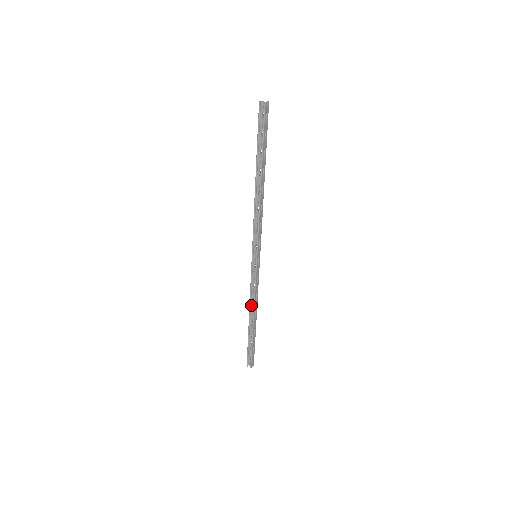
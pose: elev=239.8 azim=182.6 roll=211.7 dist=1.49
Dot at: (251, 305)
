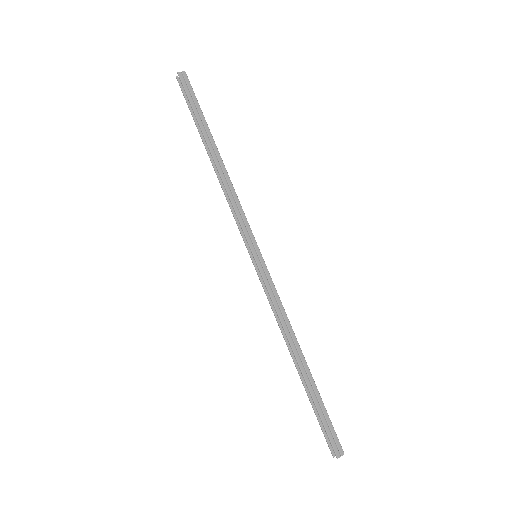
Dot at: occluded
